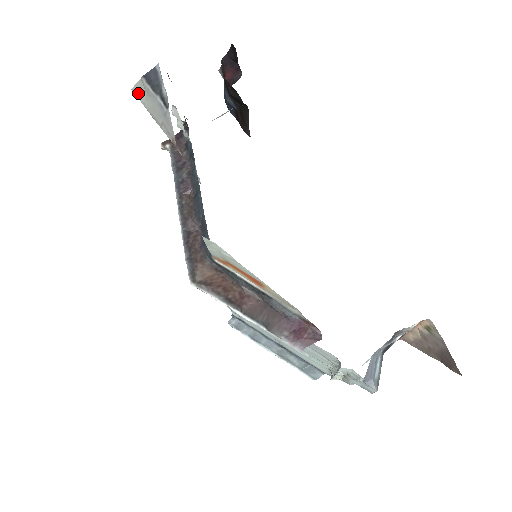
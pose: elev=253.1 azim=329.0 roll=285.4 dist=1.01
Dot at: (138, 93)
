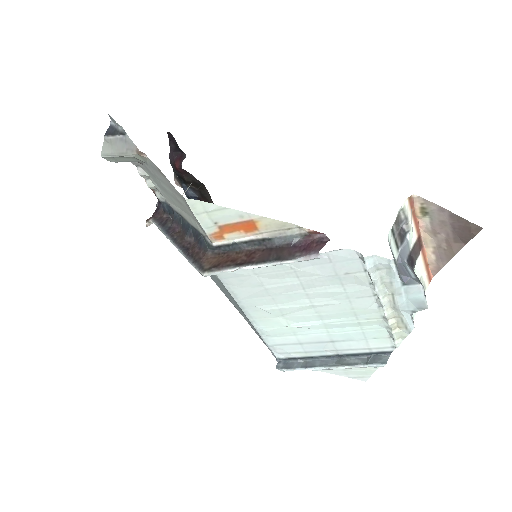
Dot at: (106, 152)
